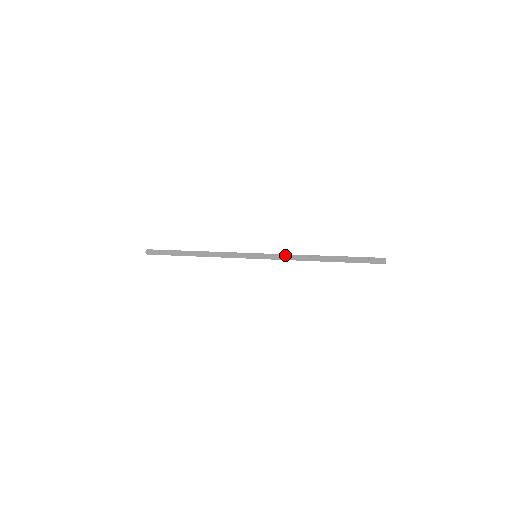
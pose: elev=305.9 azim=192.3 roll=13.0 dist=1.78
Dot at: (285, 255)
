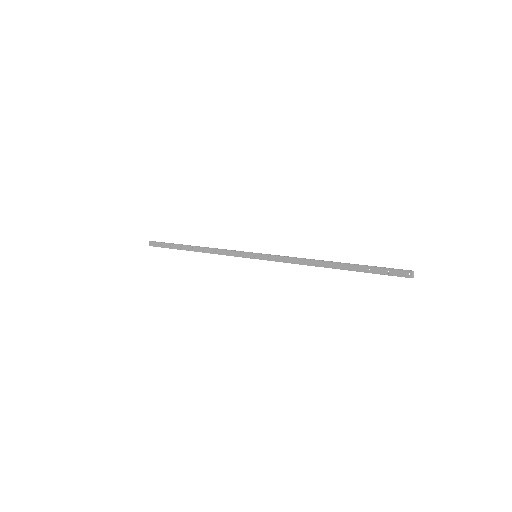
Dot at: (287, 259)
